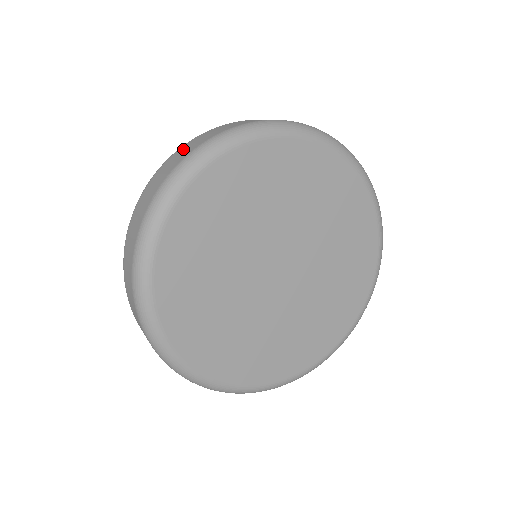
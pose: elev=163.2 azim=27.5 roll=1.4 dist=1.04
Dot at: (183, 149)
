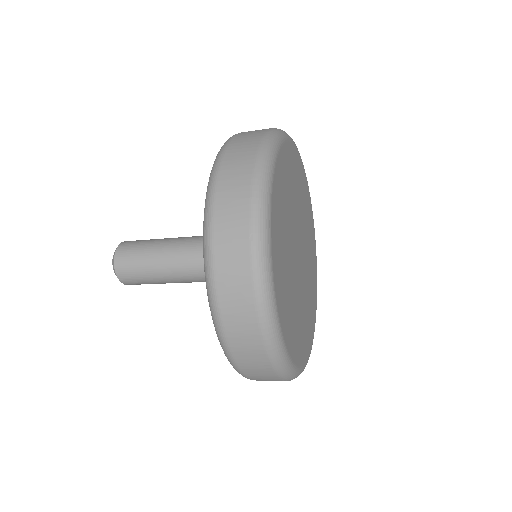
Dot at: (228, 184)
